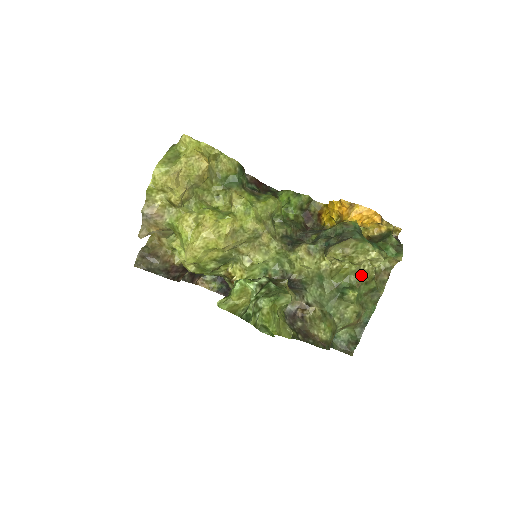
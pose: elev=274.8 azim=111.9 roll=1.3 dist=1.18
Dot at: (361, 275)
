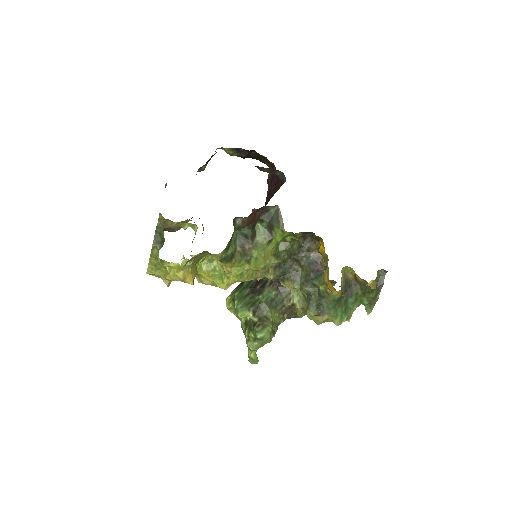
Dot at: occluded
